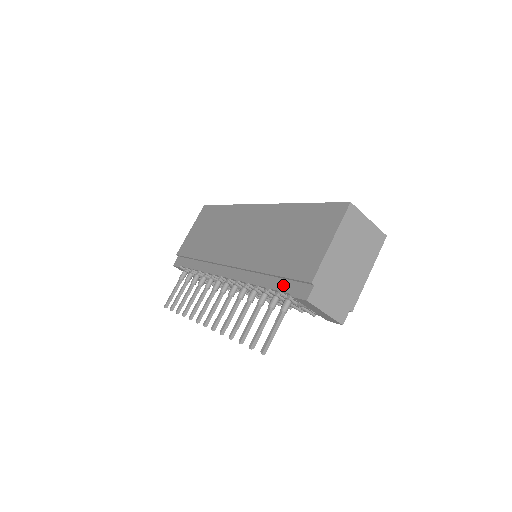
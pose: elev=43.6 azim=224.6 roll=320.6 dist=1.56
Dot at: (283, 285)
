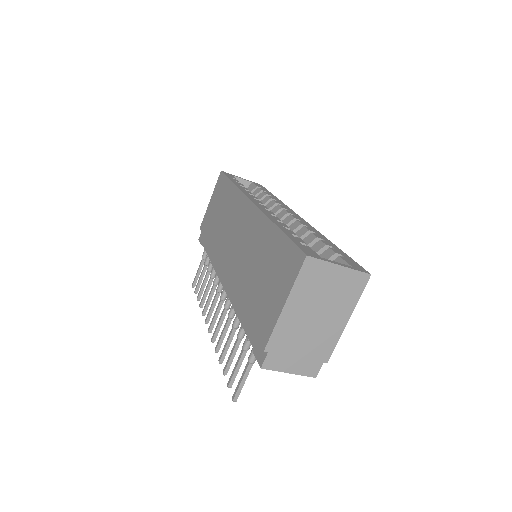
Dot at: (250, 332)
